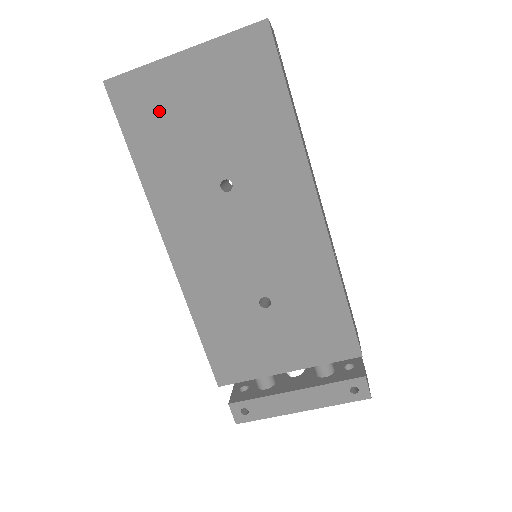
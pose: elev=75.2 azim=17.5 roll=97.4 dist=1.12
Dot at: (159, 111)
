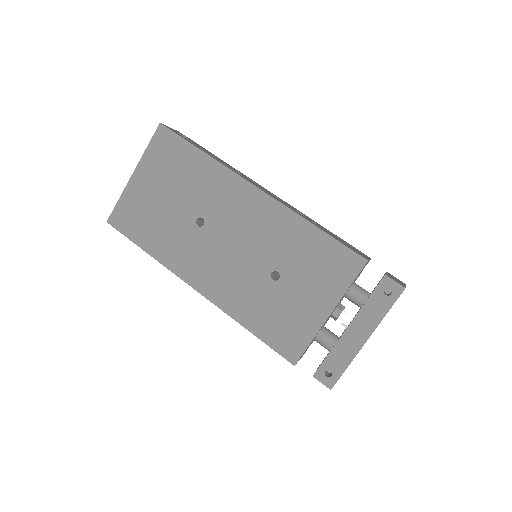
Dot at: (141, 213)
